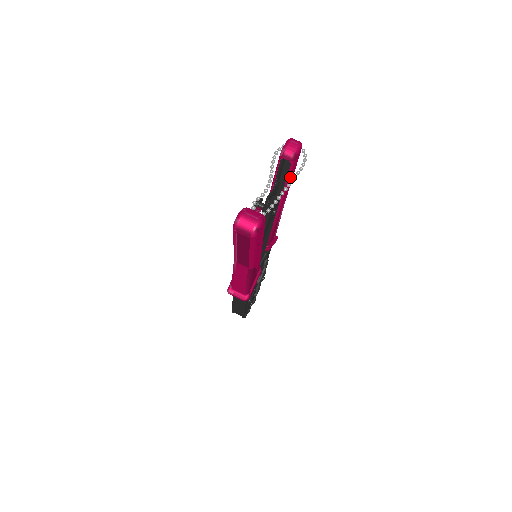
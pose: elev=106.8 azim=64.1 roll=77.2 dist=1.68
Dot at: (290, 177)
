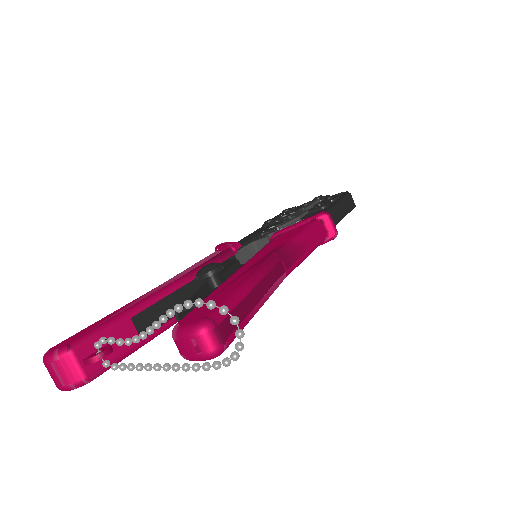
Dot at: occluded
